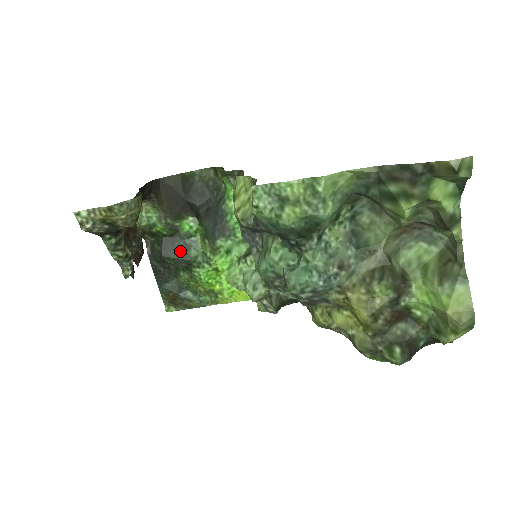
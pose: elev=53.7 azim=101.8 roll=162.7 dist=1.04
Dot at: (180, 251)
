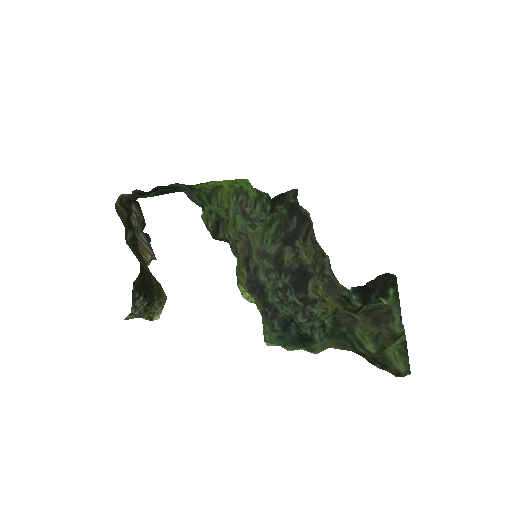
Dot at: (170, 192)
